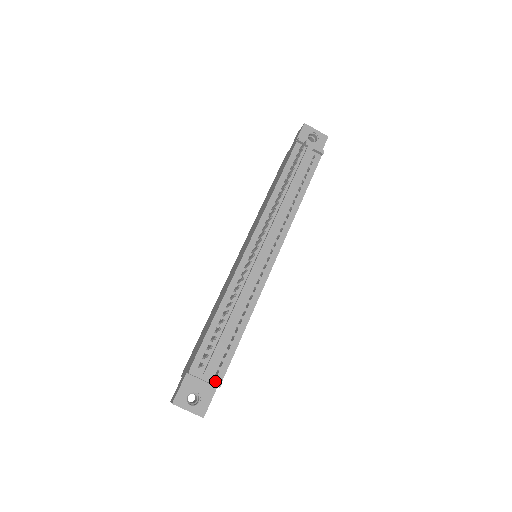
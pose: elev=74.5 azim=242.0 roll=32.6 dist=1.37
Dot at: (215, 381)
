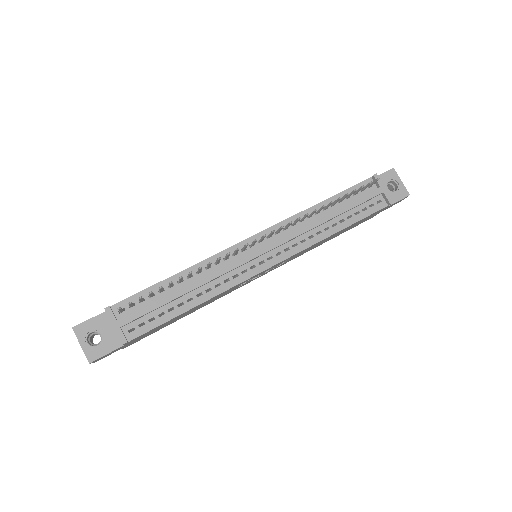
Dot at: (123, 335)
